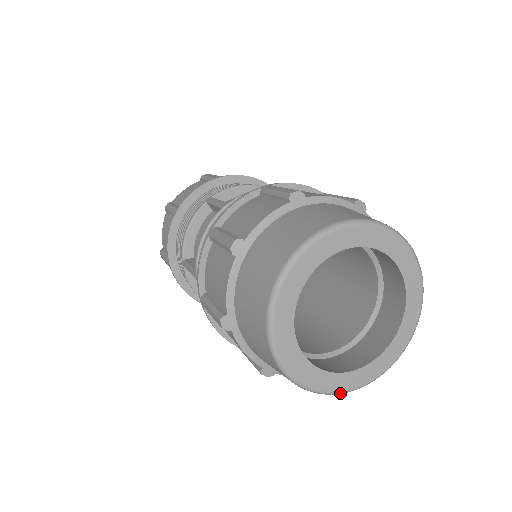
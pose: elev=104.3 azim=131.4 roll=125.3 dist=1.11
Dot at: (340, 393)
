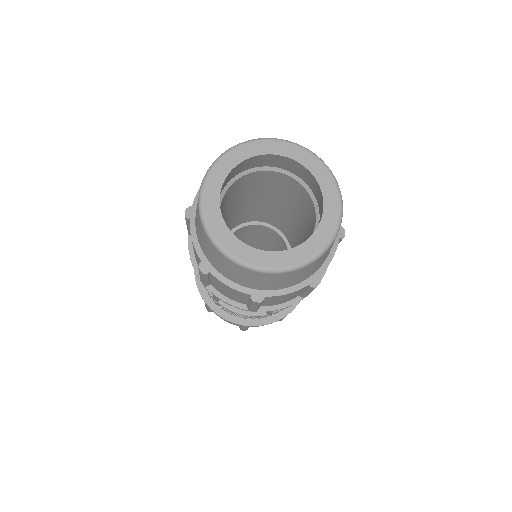
Dot at: (241, 263)
